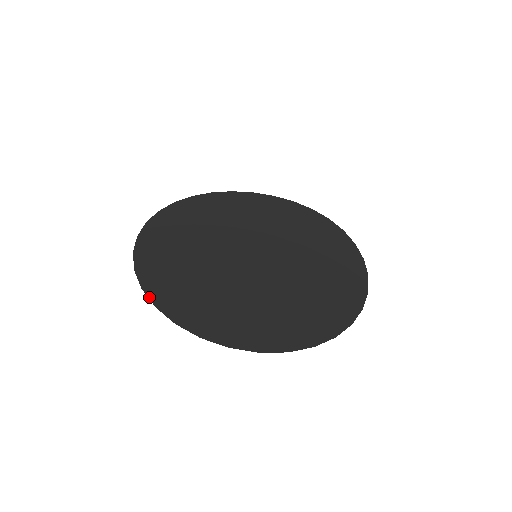
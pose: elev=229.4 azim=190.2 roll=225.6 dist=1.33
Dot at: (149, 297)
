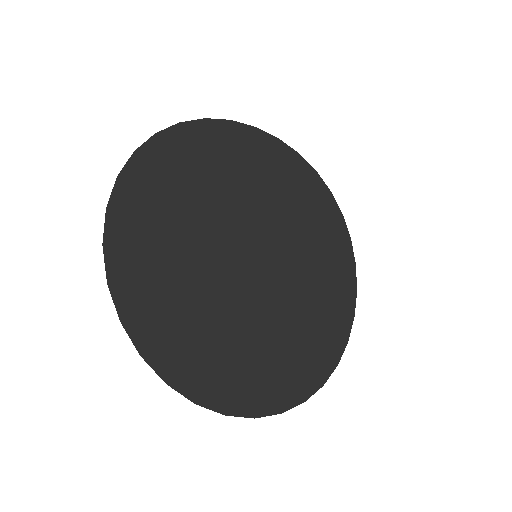
Dot at: (131, 337)
